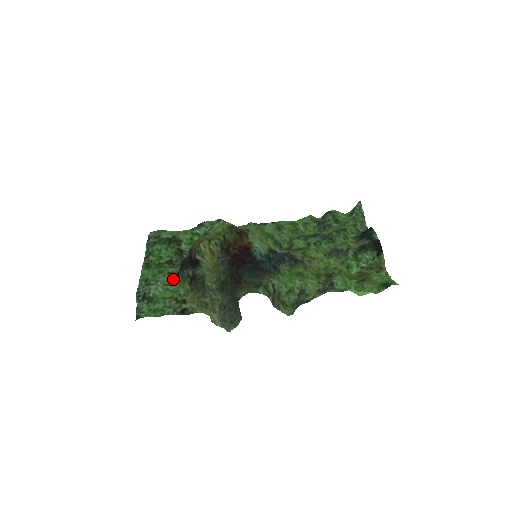
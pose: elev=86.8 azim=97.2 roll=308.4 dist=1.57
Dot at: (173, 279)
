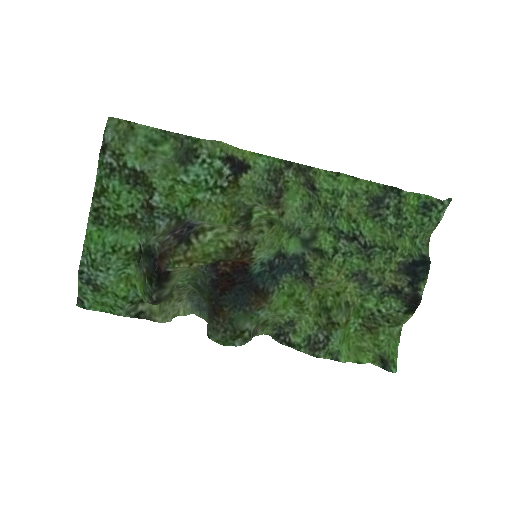
Dot at: (132, 260)
